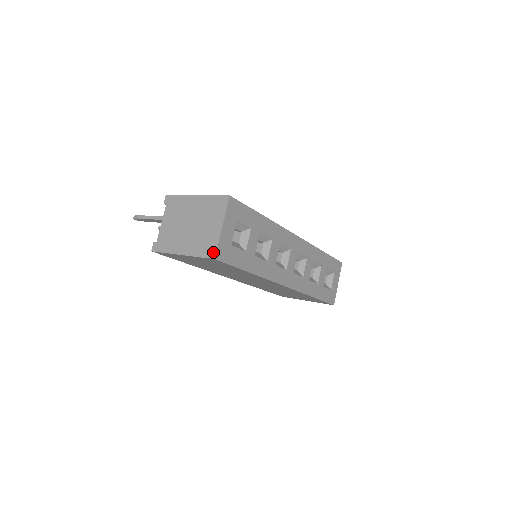
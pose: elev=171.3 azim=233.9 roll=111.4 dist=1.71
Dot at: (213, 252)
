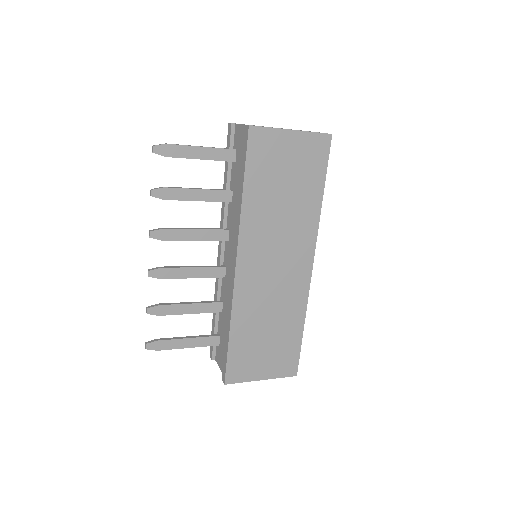
Dot at: occluded
